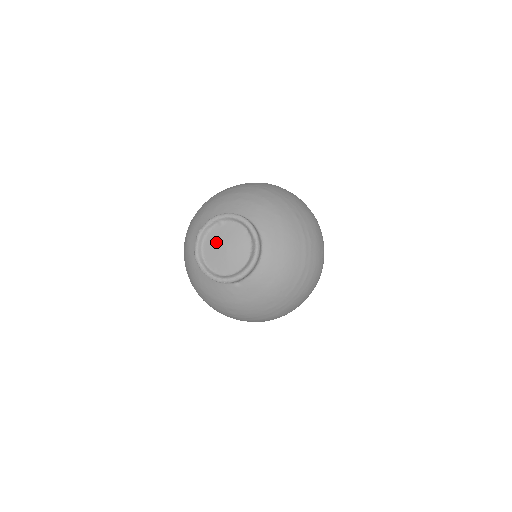
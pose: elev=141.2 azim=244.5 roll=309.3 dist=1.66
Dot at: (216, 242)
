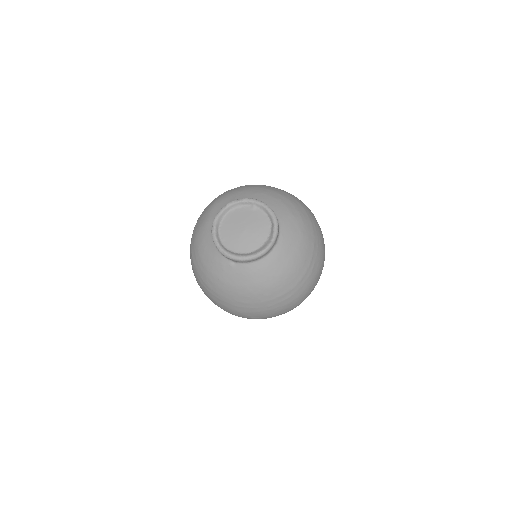
Dot at: (239, 219)
